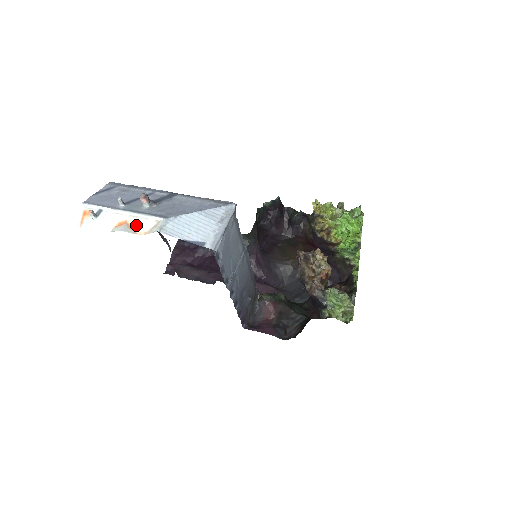
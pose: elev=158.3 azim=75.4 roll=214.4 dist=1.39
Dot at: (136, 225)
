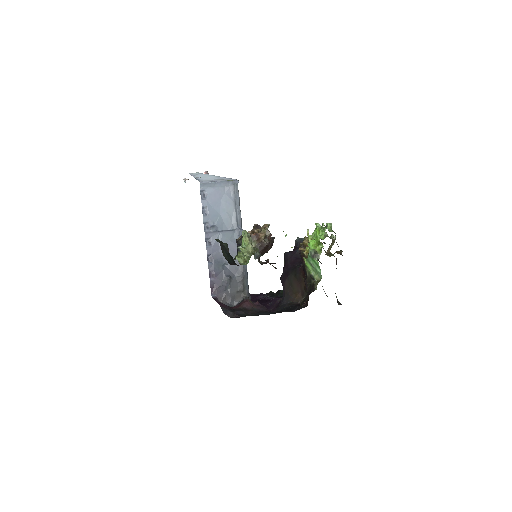
Dot at: occluded
